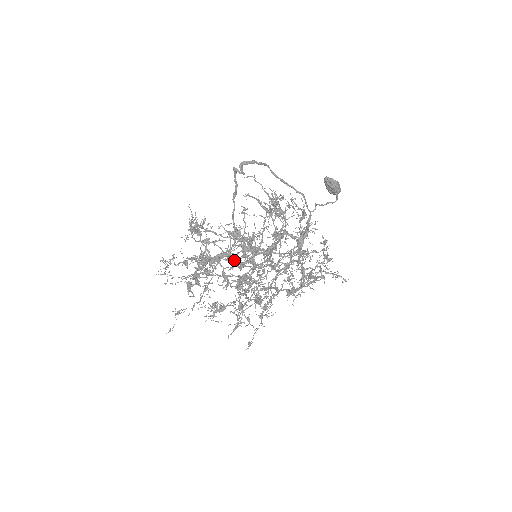
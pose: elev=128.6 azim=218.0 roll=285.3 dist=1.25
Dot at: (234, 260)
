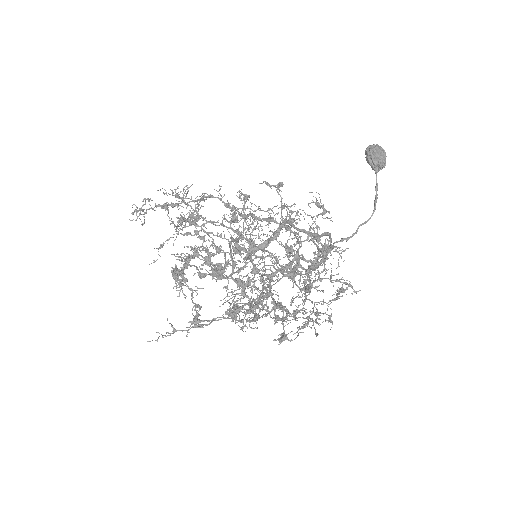
Dot at: (227, 206)
